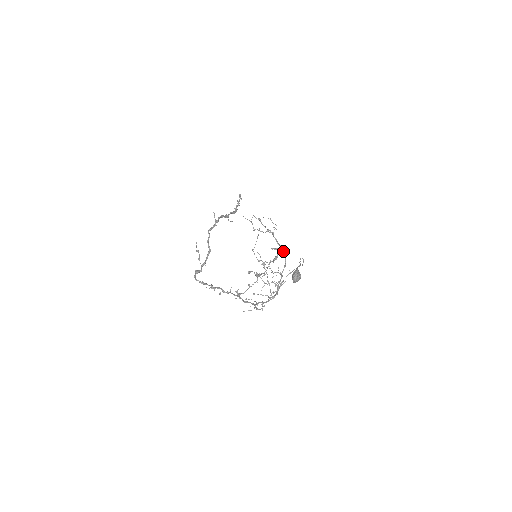
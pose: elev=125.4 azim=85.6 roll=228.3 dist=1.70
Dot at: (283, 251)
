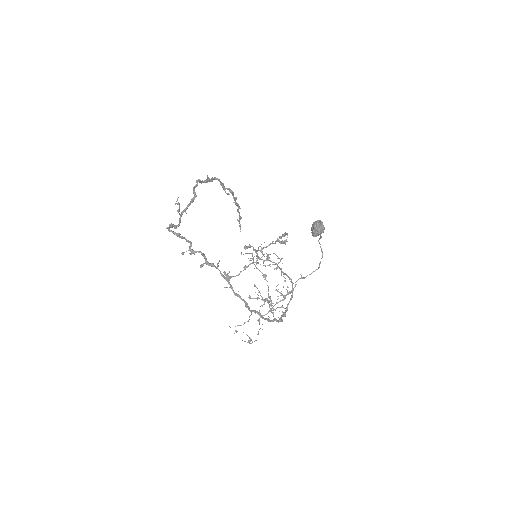
Dot at: (290, 279)
